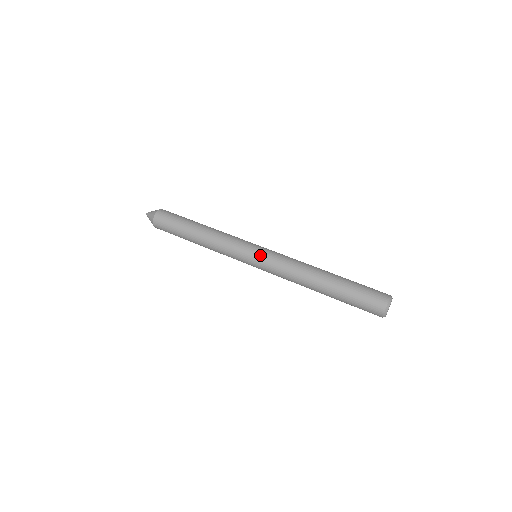
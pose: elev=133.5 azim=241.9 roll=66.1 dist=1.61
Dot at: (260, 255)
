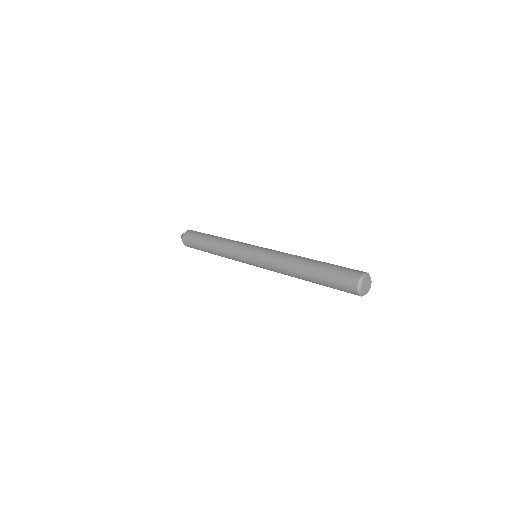
Dot at: occluded
